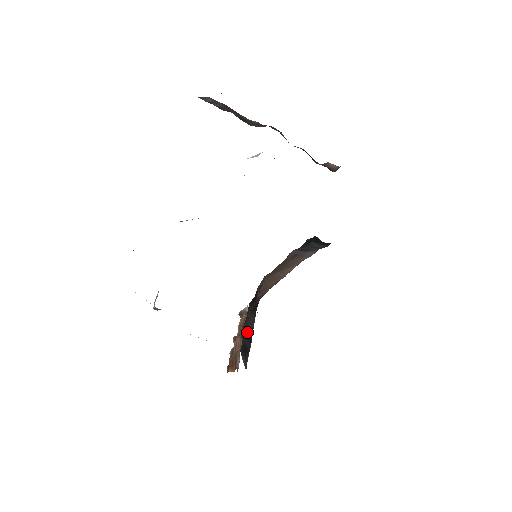
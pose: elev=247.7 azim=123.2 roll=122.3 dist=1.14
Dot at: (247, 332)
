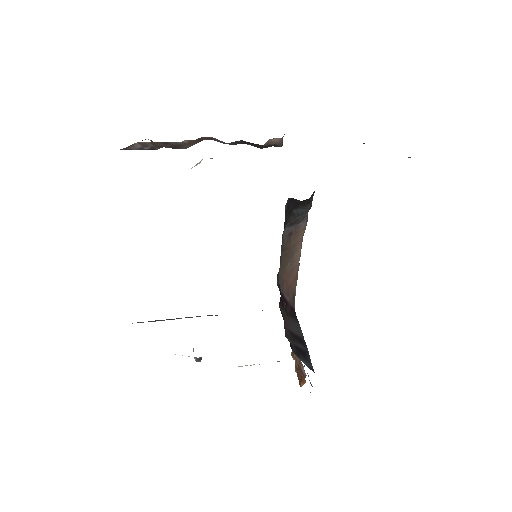
Dot at: (294, 336)
